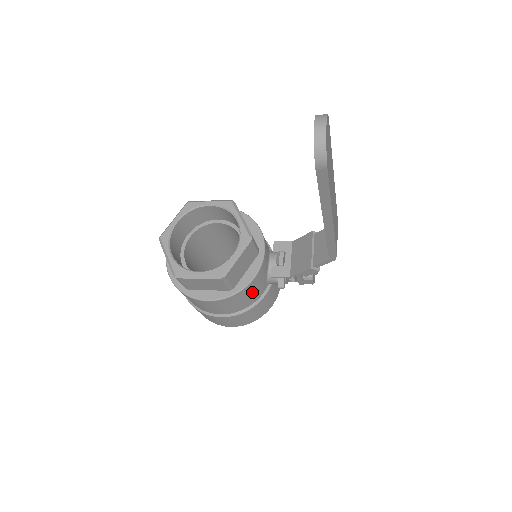
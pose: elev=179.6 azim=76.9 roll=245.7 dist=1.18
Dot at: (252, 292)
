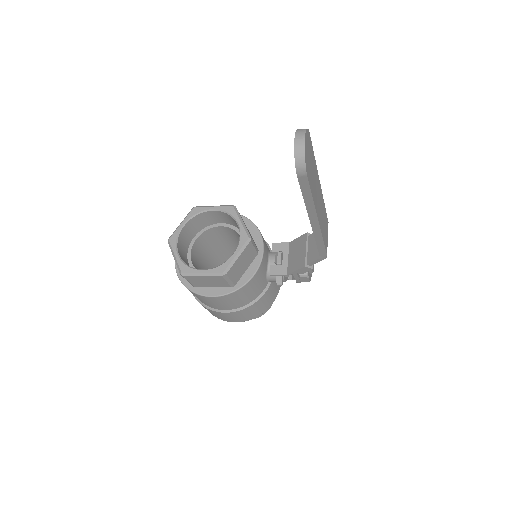
Dot at: (252, 289)
